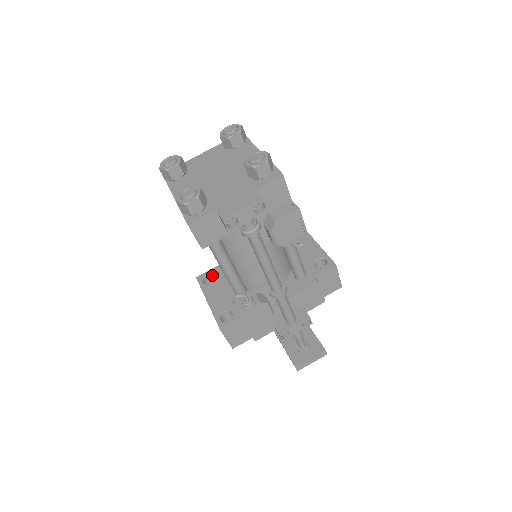
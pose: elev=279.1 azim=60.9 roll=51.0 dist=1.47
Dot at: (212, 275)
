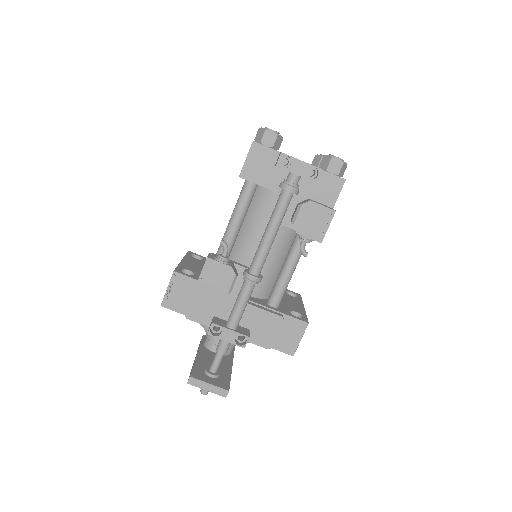
Dot at: (202, 259)
